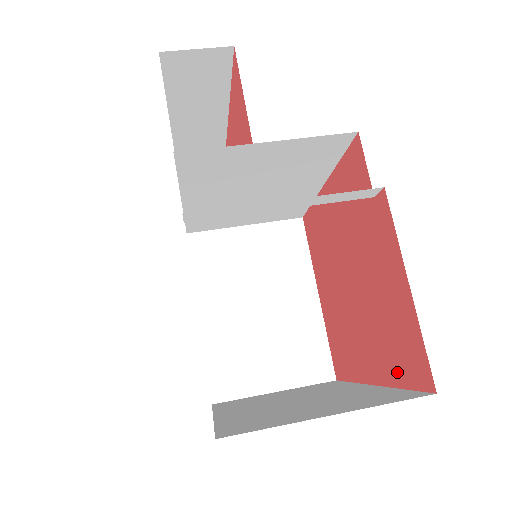
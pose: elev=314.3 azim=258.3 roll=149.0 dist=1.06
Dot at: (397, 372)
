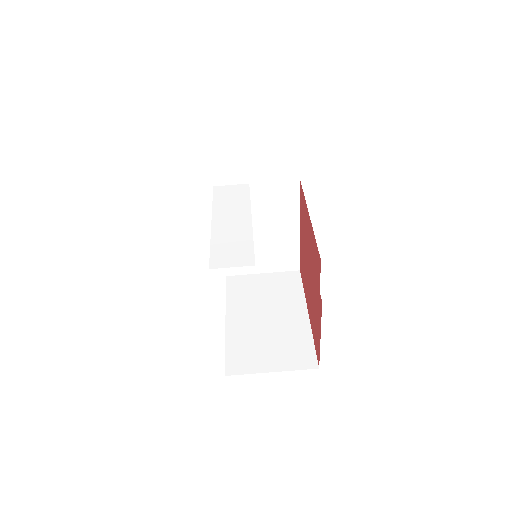
Dot at: (314, 336)
